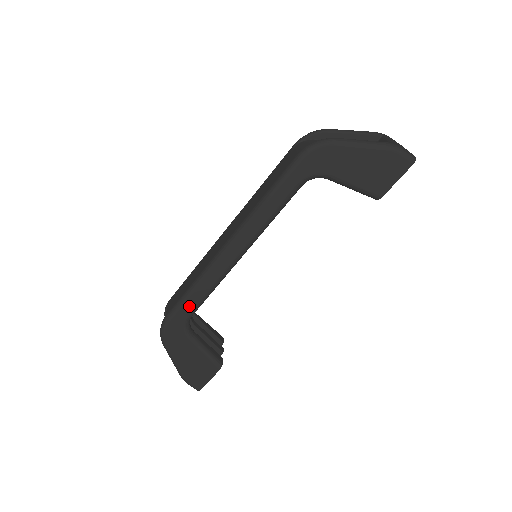
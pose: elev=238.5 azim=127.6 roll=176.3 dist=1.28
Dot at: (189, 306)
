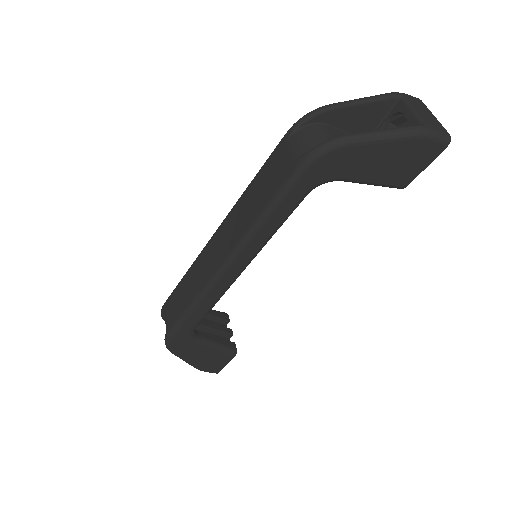
Dot at: (192, 322)
